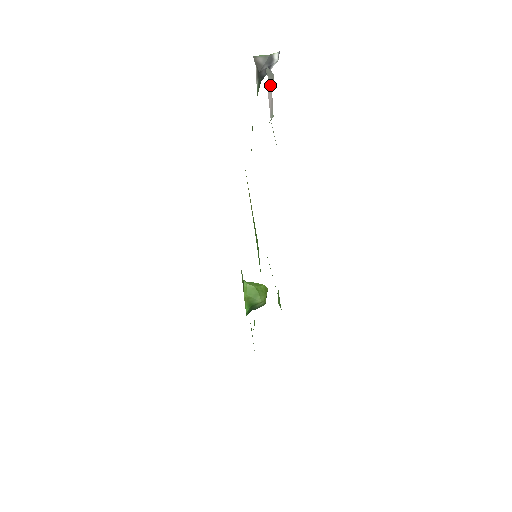
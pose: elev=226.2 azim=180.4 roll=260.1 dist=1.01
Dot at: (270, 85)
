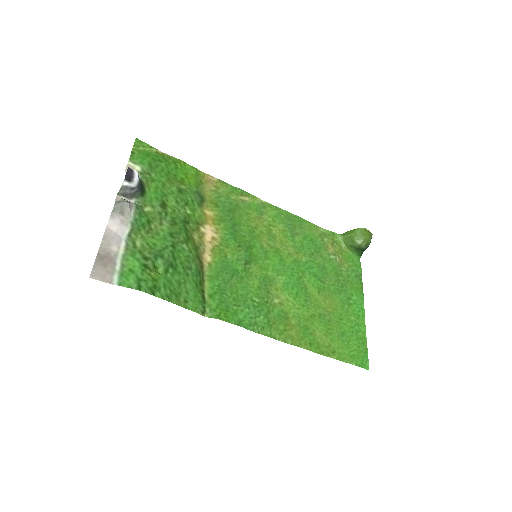
Dot at: (113, 221)
